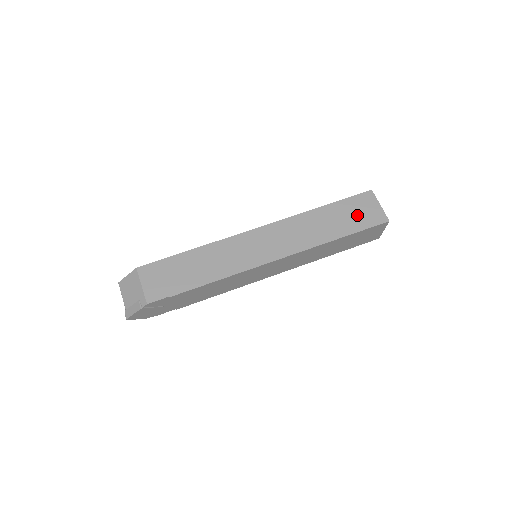
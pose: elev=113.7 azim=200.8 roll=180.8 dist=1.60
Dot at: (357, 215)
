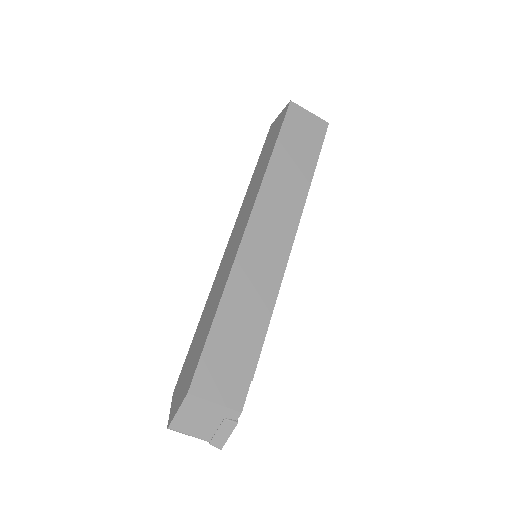
Dot at: (304, 138)
